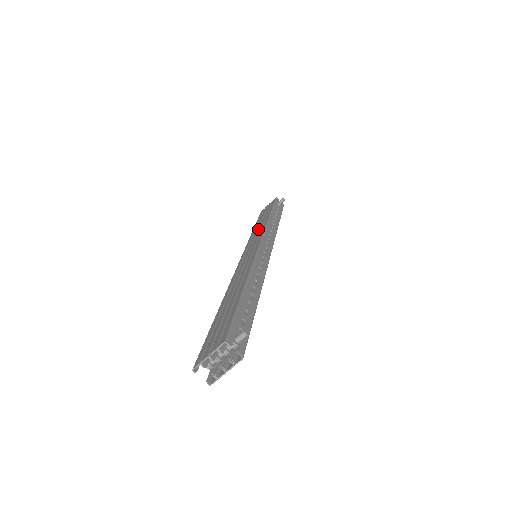
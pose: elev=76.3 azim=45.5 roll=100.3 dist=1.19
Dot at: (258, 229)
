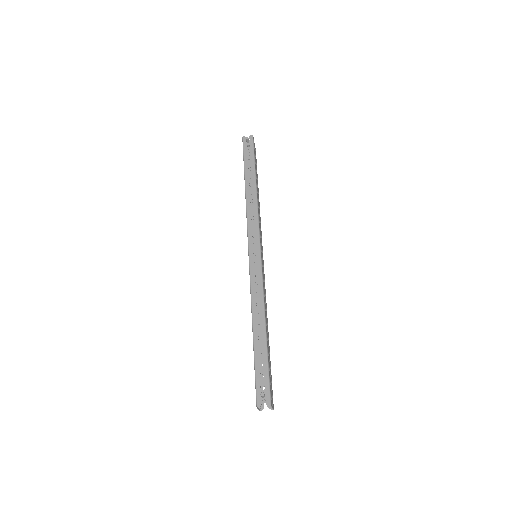
Dot at: occluded
